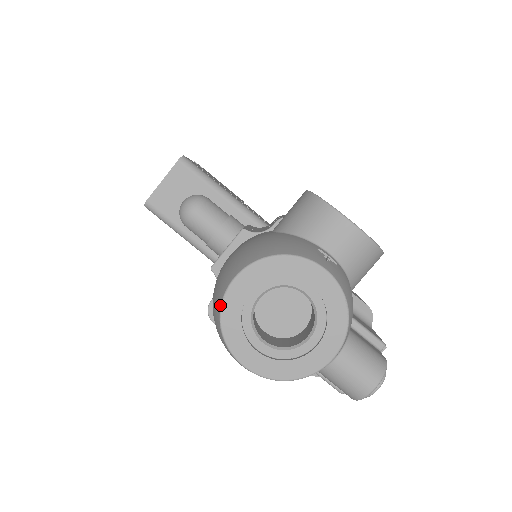
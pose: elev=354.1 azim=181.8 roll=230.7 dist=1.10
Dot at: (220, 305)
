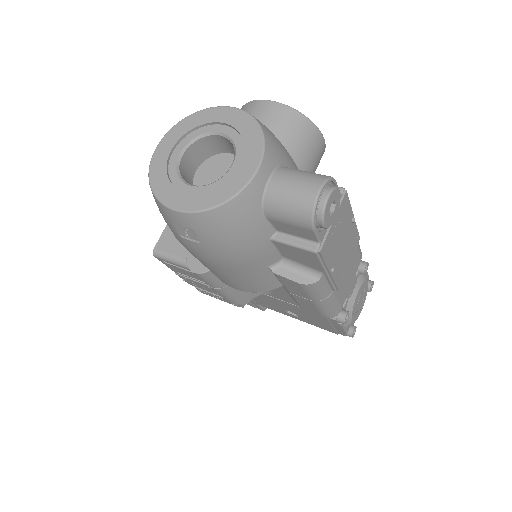
Dot at: occluded
